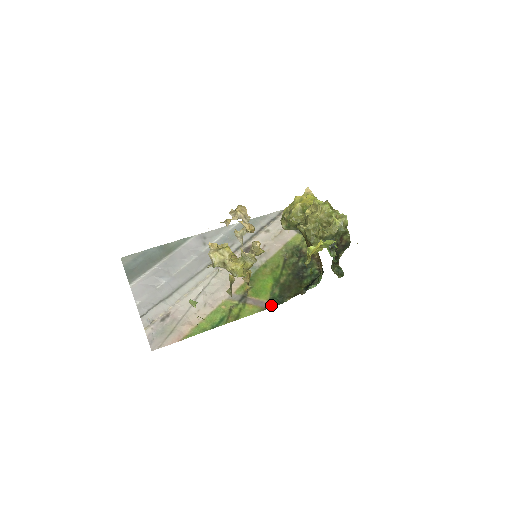
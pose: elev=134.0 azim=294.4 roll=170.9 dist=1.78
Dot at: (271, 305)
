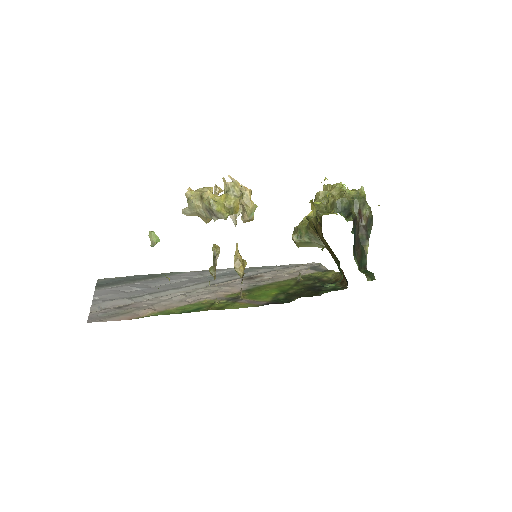
Dot at: (271, 303)
